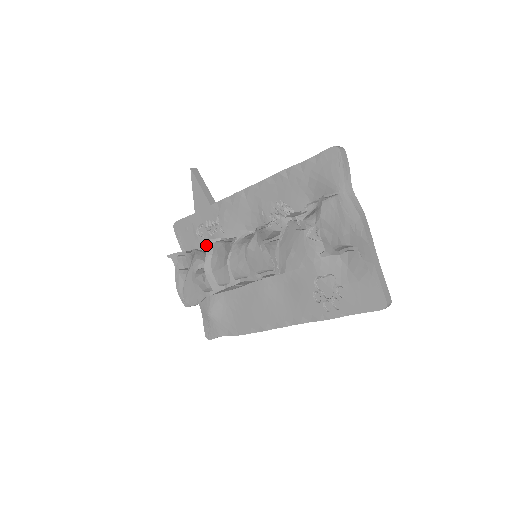
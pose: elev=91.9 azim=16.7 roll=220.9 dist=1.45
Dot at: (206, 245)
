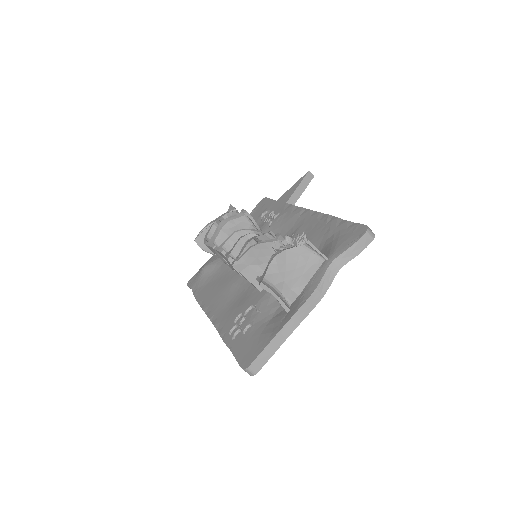
Dot at: occluded
